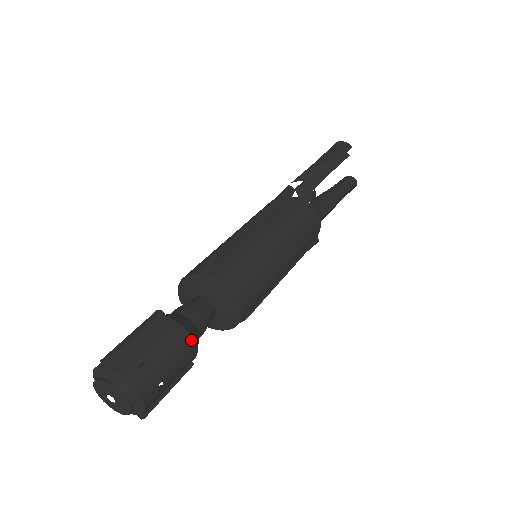
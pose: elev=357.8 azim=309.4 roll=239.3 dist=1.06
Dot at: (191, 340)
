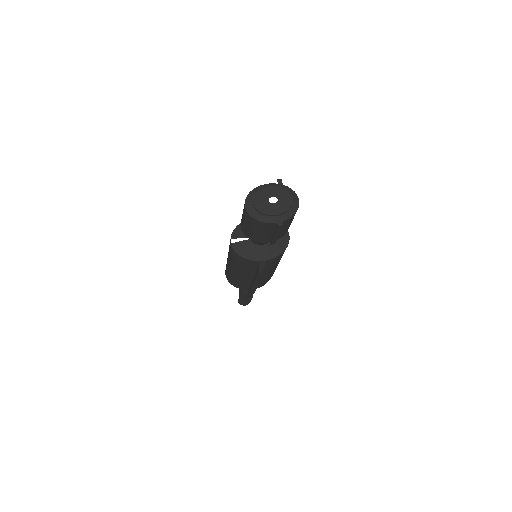
Dot at: occluded
